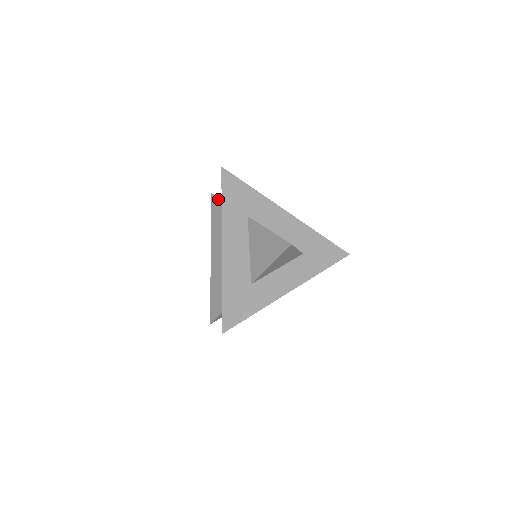
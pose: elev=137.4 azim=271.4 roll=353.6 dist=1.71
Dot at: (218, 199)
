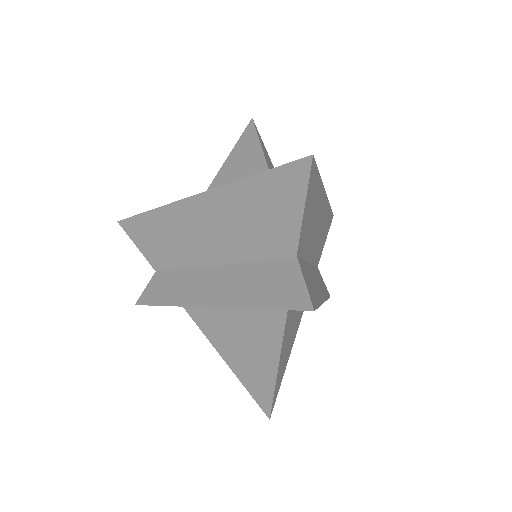
Dot at: (148, 285)
